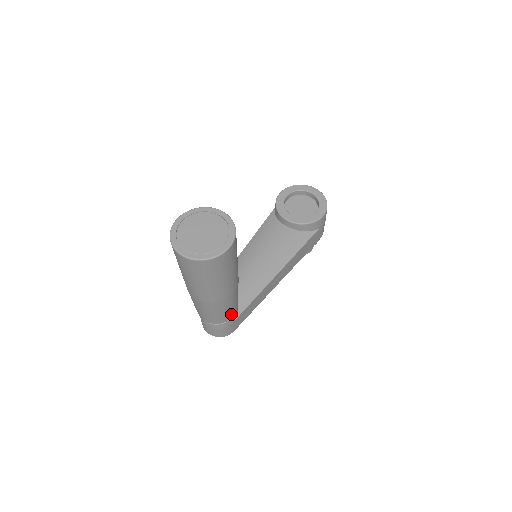
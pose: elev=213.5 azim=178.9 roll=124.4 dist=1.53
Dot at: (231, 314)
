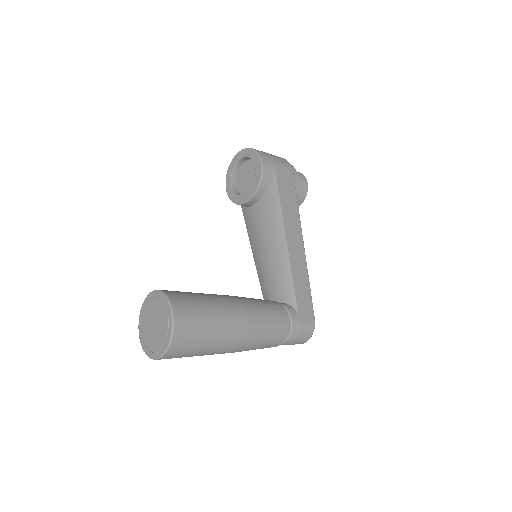
Dot at: (282, 321)
